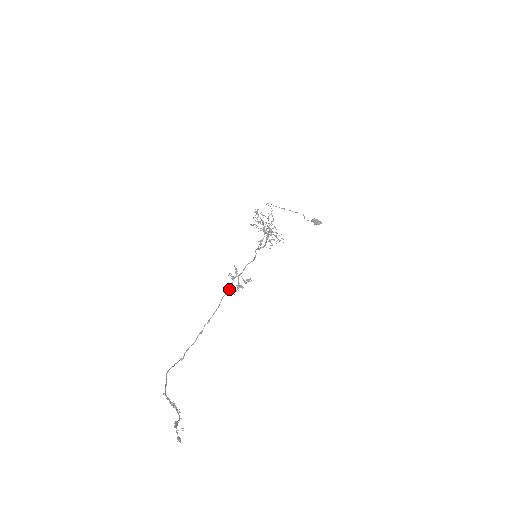
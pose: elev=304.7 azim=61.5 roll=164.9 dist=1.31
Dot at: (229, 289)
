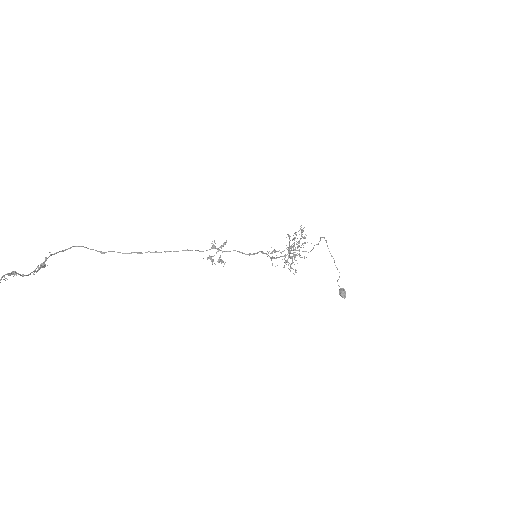
Dot at: occluded
